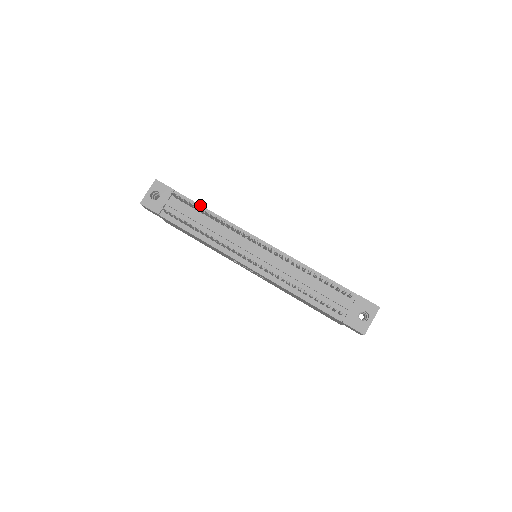
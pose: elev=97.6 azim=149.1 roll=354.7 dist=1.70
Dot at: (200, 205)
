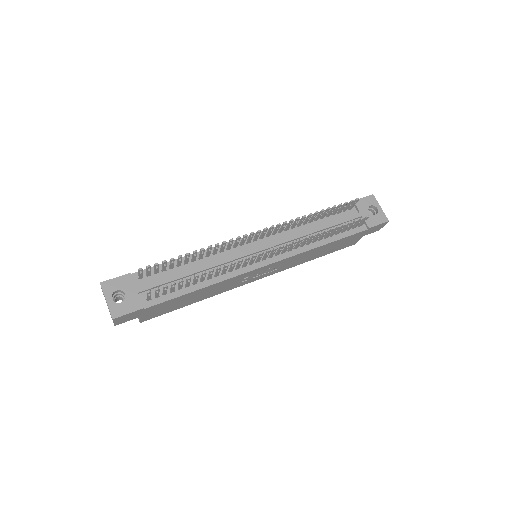
Dot at: (169, 262)
